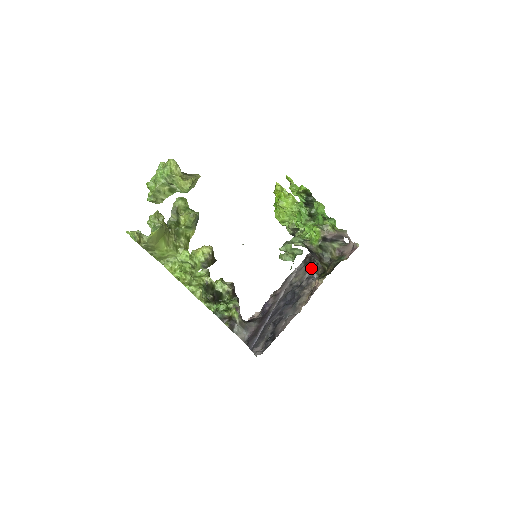
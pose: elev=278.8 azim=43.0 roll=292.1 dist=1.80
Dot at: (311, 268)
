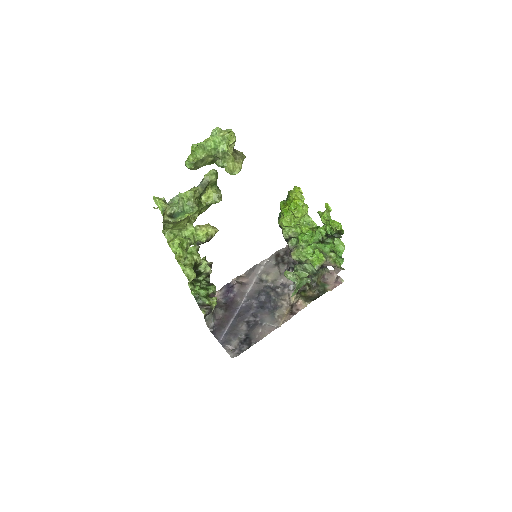
Dot at: occluded
